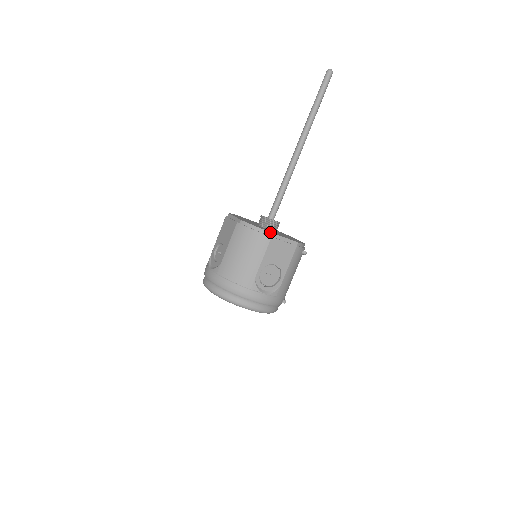
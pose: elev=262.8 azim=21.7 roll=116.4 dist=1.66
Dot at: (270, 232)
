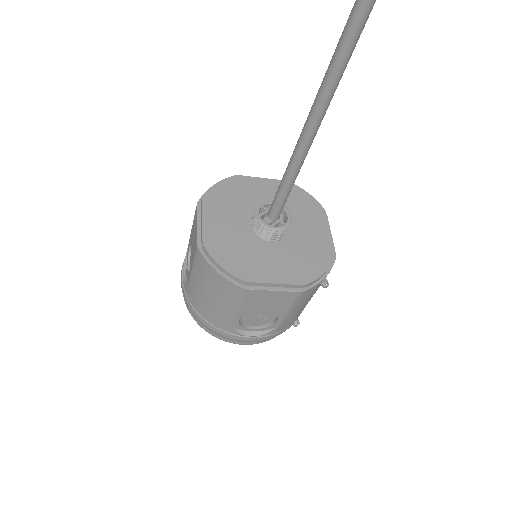
Dot at: (245, 281)
